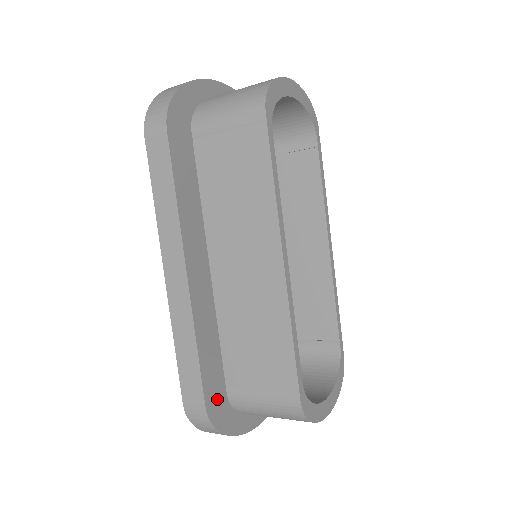
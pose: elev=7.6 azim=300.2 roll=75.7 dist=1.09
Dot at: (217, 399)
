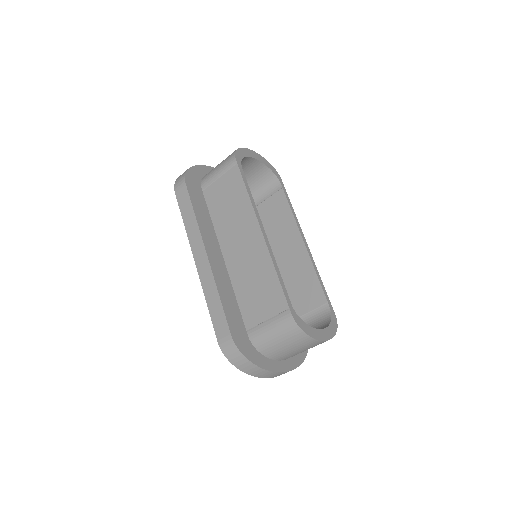
Dot at: (240, 335)
